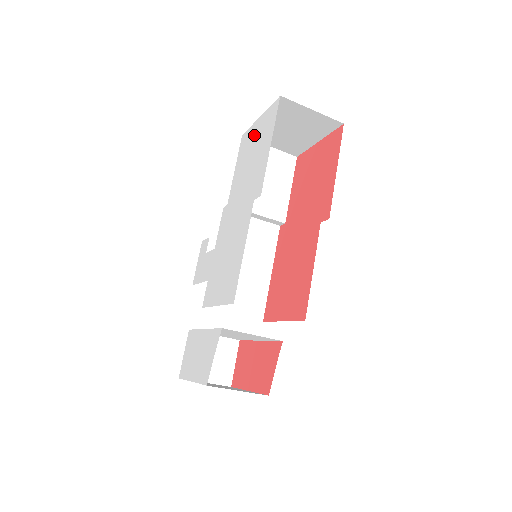
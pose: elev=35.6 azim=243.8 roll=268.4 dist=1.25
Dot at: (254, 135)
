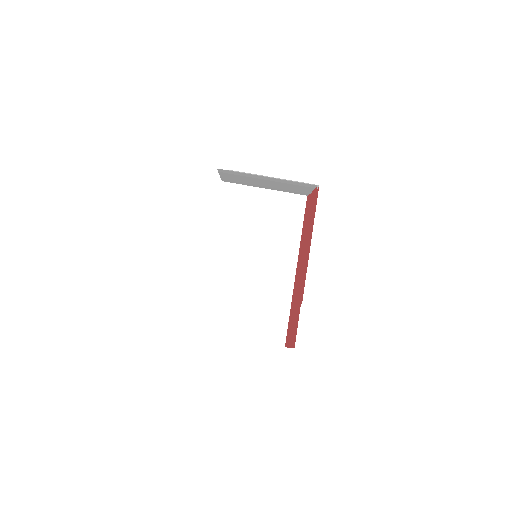
Dot at: occluded
